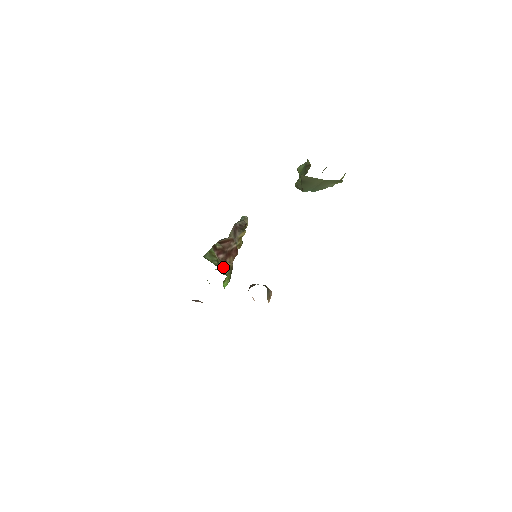
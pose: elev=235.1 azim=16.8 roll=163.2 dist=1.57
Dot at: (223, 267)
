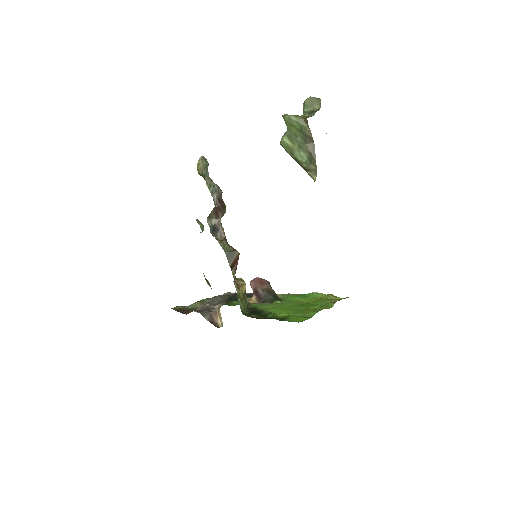
Dot at: (244, 296)
